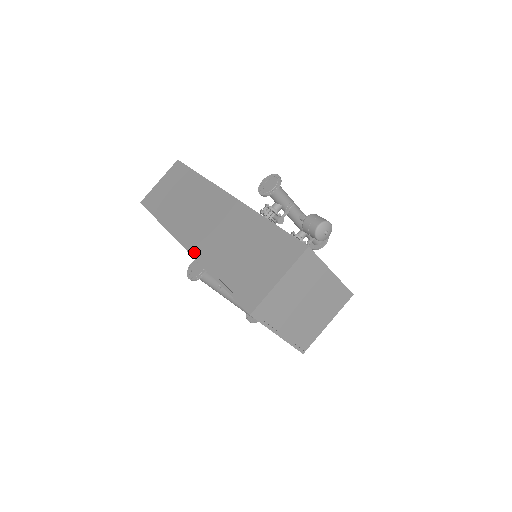
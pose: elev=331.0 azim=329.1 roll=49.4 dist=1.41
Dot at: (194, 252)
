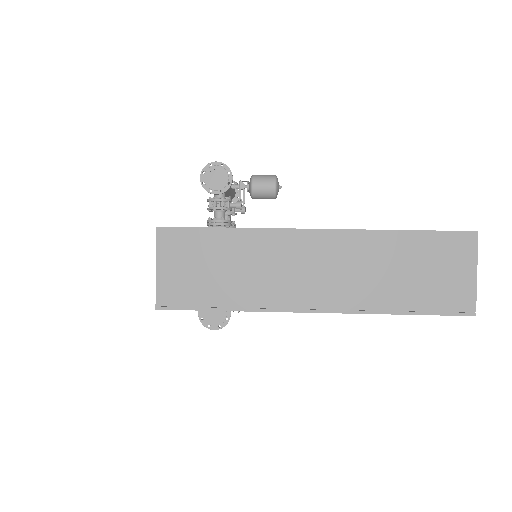
Dot at: (341, 309)
